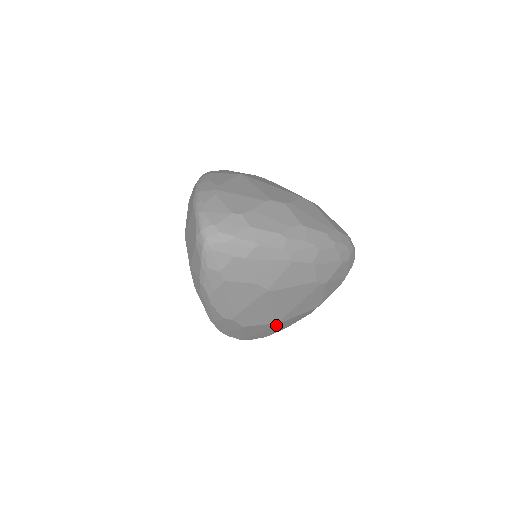
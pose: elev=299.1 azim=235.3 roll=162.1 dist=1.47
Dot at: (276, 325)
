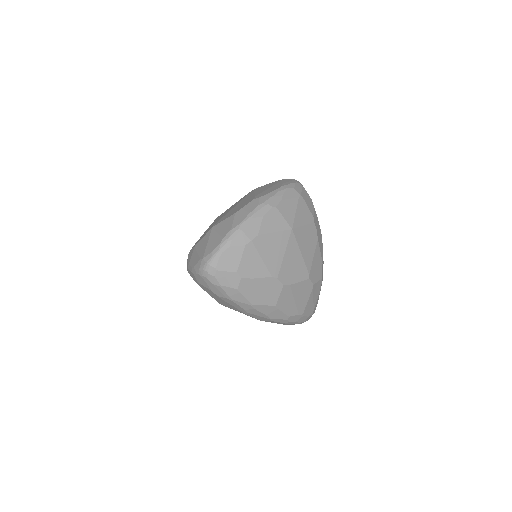
Dot at: occluded
